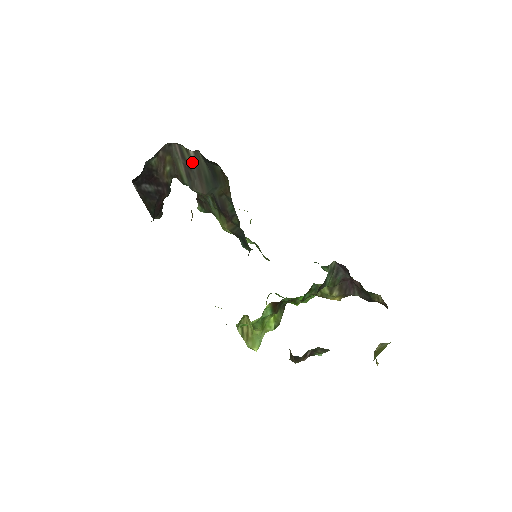
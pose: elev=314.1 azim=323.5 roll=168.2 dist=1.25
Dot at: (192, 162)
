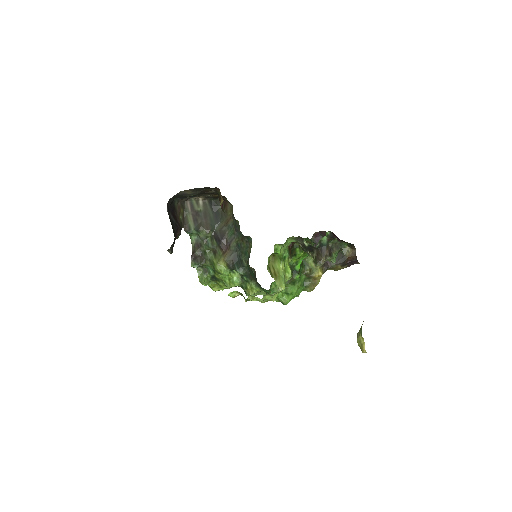
Dot at: (200, 210)
